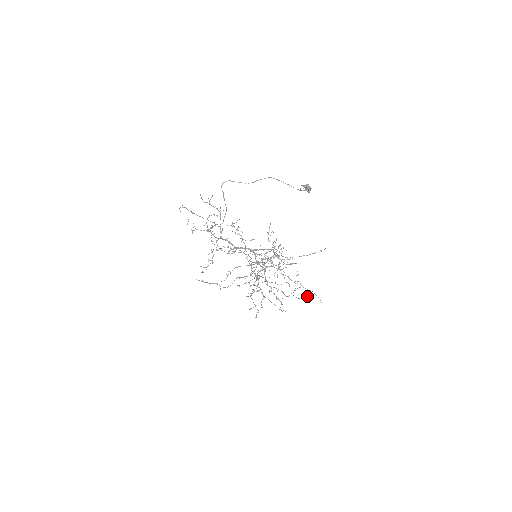
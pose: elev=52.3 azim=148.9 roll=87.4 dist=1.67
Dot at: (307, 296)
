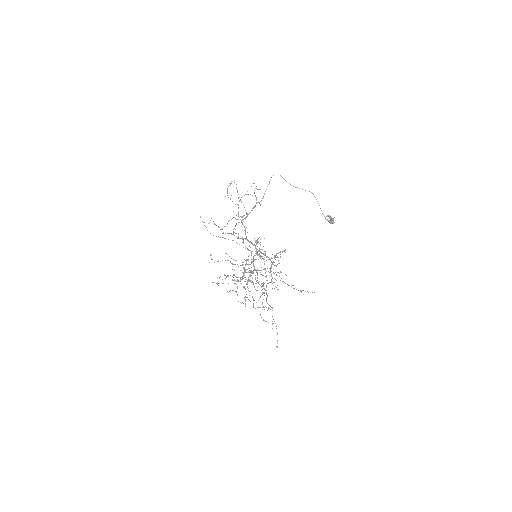
Dot at: occluded
